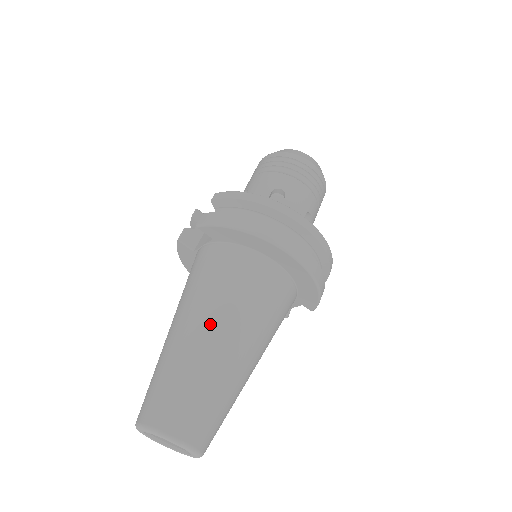
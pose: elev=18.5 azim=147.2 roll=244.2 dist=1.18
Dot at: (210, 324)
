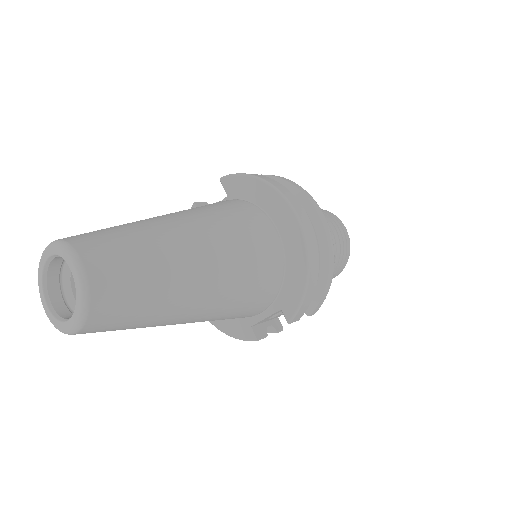
Dot at: (185, 219)
